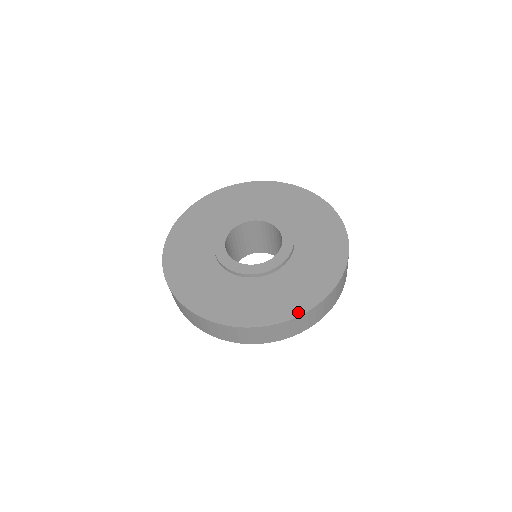
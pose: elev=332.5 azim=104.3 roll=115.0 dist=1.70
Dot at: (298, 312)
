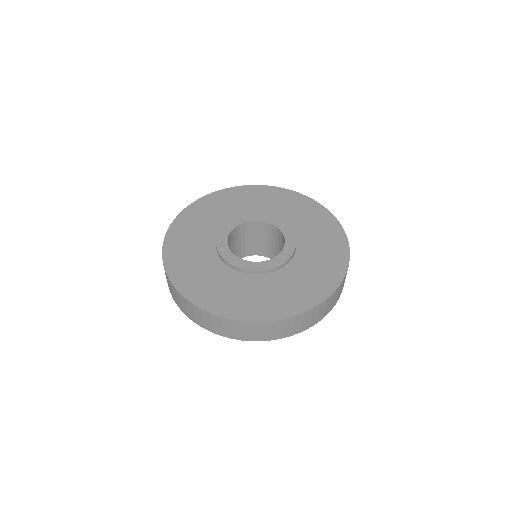
Dot at: (312, 304)
